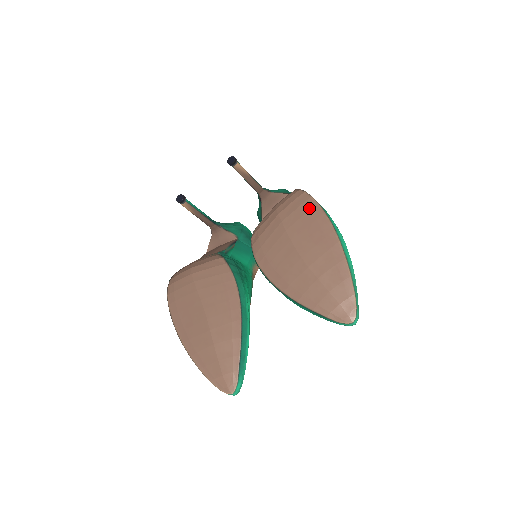
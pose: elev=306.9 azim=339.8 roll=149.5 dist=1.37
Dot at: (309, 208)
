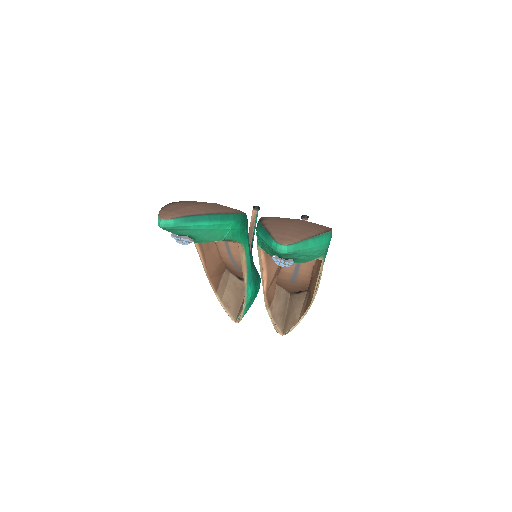
Dot at: (324, 226)
